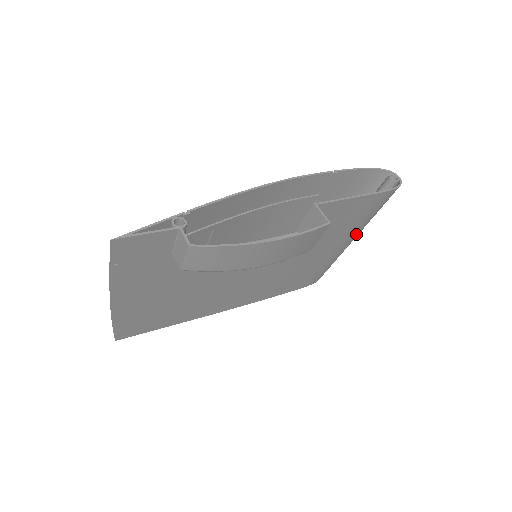
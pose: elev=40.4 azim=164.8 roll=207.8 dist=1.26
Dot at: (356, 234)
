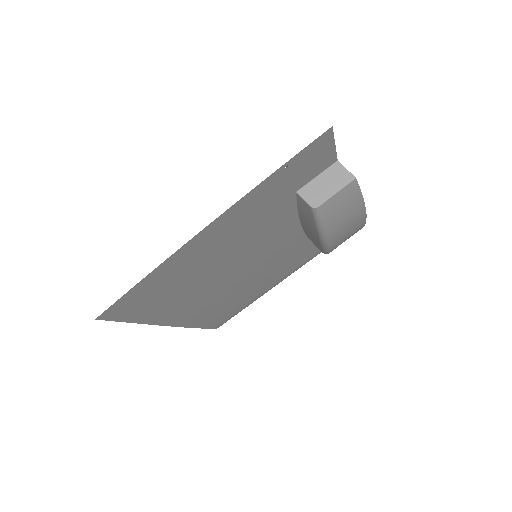
Dot at: occluded
